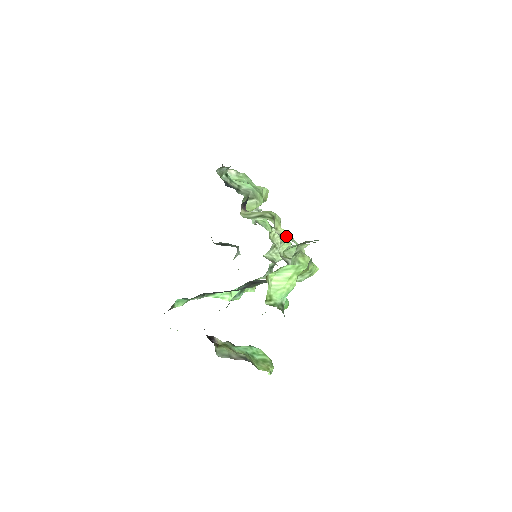
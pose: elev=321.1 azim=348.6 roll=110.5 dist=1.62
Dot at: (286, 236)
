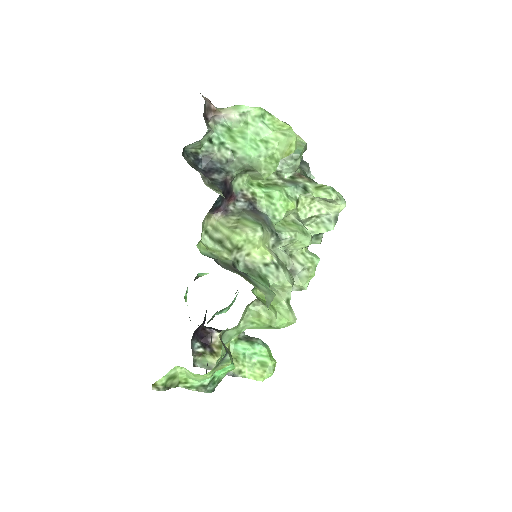
Dot at: (262, 265)
